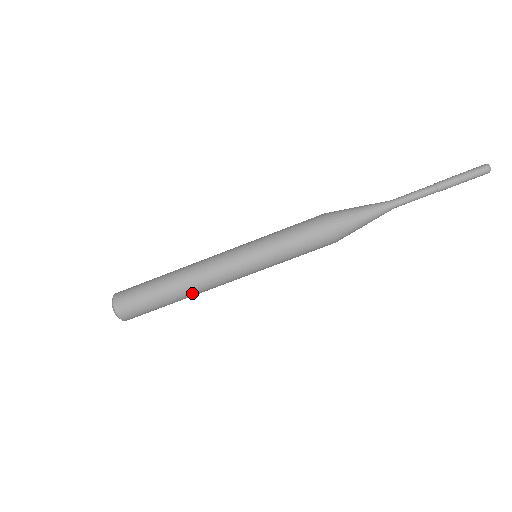
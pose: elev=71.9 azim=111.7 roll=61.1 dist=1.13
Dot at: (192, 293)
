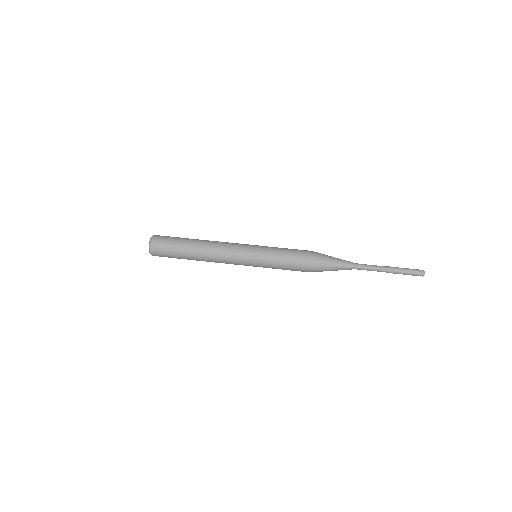
Dot at: (206, 243)
